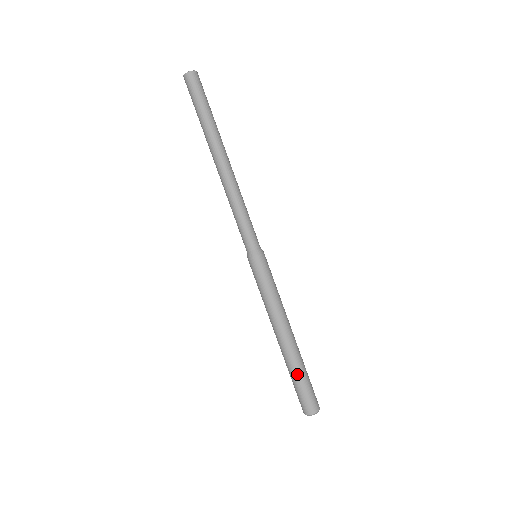
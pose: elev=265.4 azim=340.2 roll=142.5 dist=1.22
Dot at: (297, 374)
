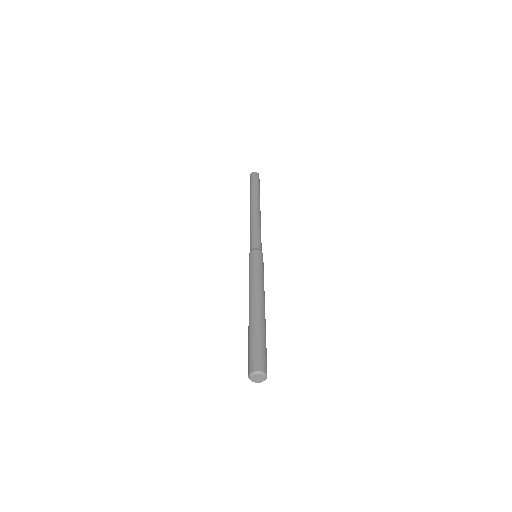
Dot at: (249, 336)
